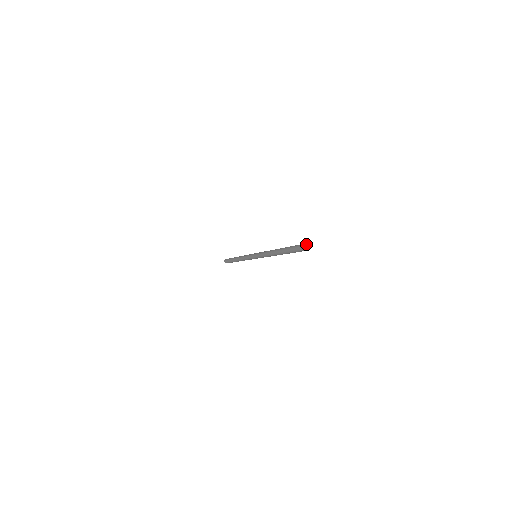
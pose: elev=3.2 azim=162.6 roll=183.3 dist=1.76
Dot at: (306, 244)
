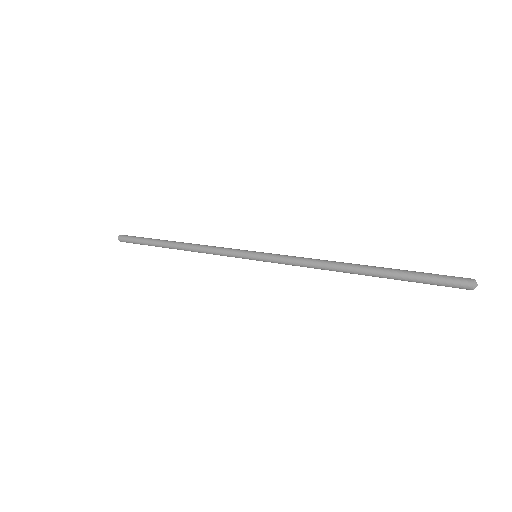
Dot at: (475, 284)
